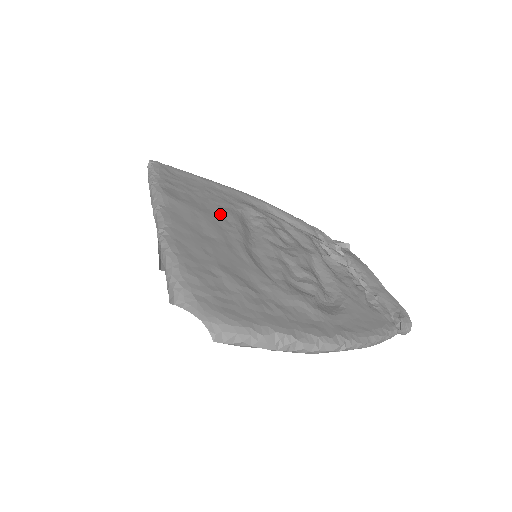
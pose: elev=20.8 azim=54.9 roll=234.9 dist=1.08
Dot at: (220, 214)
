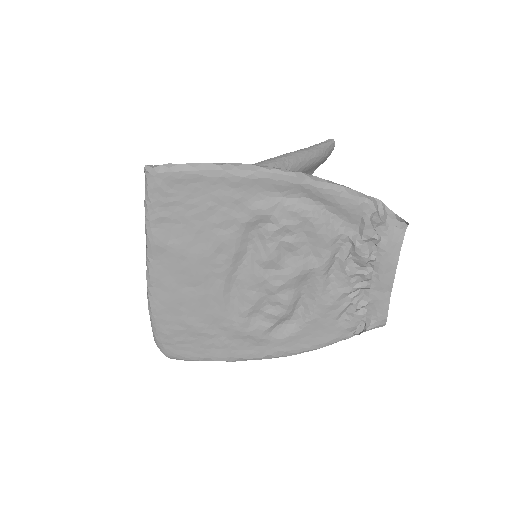
Dot at: (212, 247)
